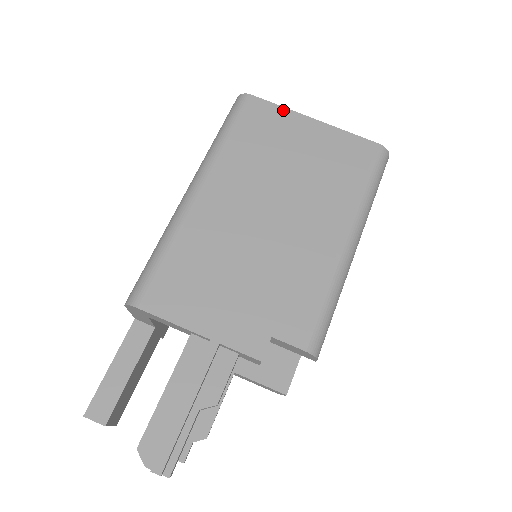
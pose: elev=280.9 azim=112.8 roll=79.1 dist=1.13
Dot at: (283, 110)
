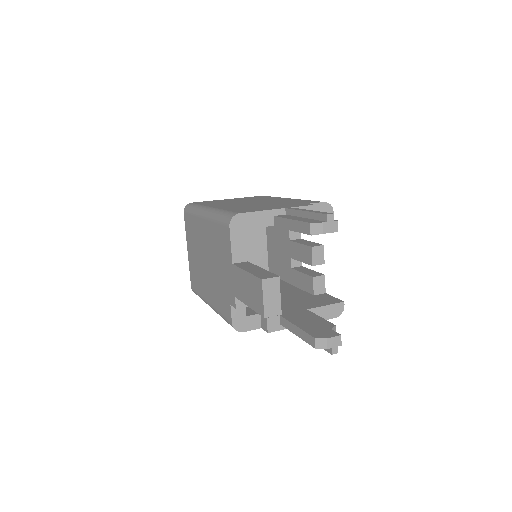
Dot at: occluded
